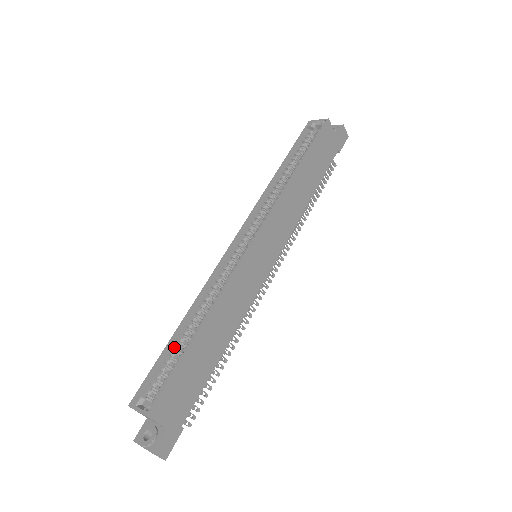
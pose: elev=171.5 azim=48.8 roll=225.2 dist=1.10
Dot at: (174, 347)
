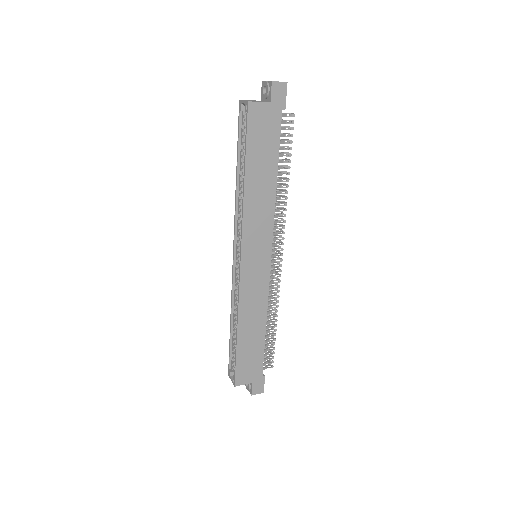
Dot at: (233, 340)
